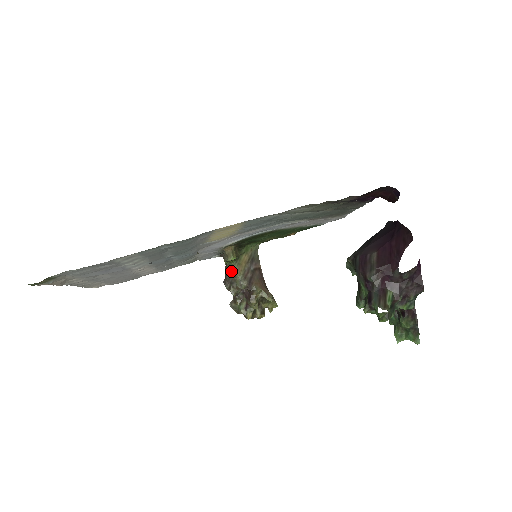
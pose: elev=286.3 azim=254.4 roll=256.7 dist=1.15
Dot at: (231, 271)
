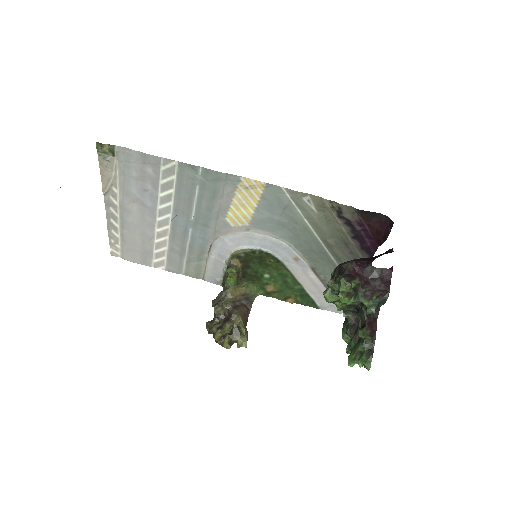
Dot at: (225, 290)
